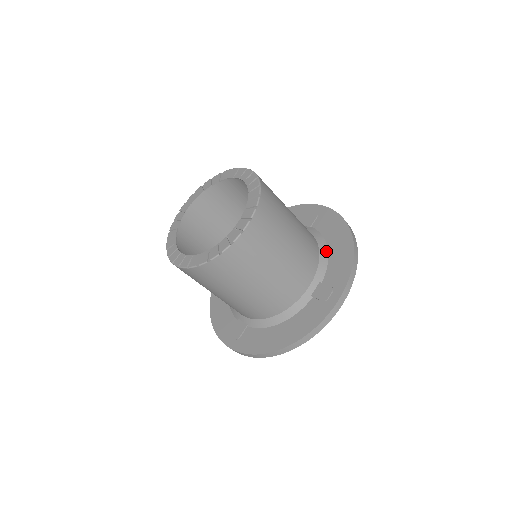
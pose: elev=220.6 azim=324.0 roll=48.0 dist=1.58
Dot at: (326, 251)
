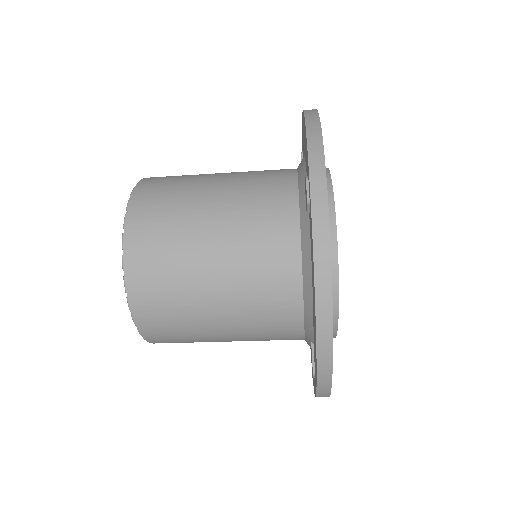
Dot at: (310, 301)
